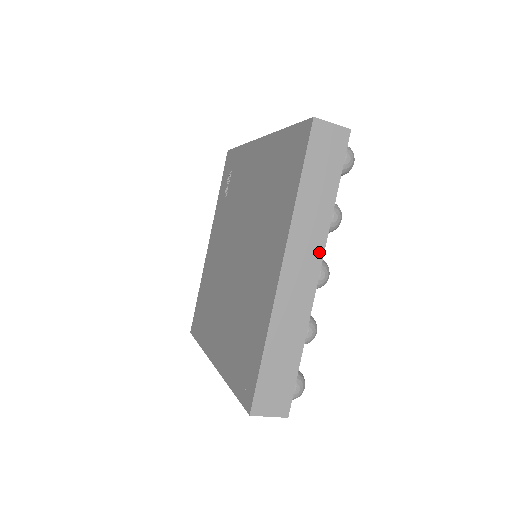
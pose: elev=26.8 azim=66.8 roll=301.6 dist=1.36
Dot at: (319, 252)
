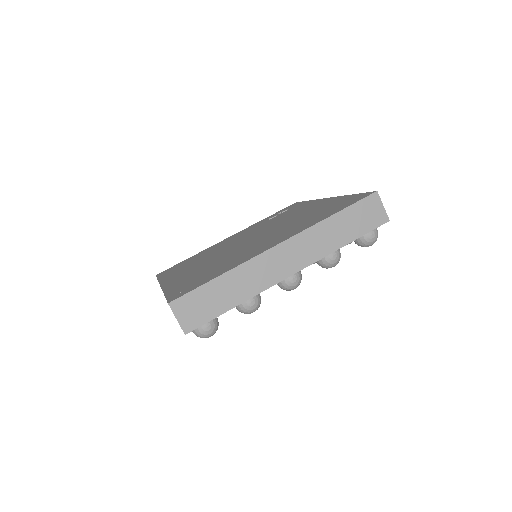
Dot at: (307, 262)
